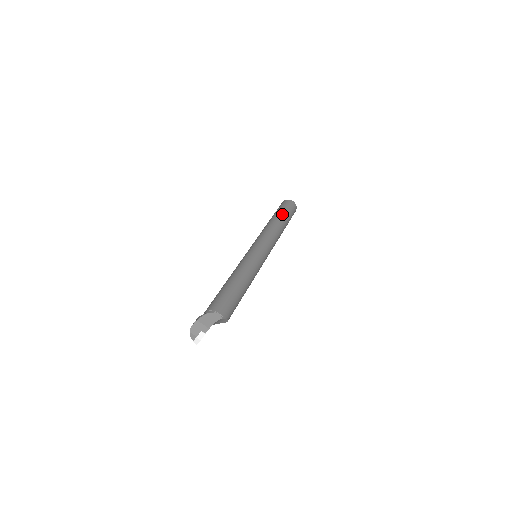
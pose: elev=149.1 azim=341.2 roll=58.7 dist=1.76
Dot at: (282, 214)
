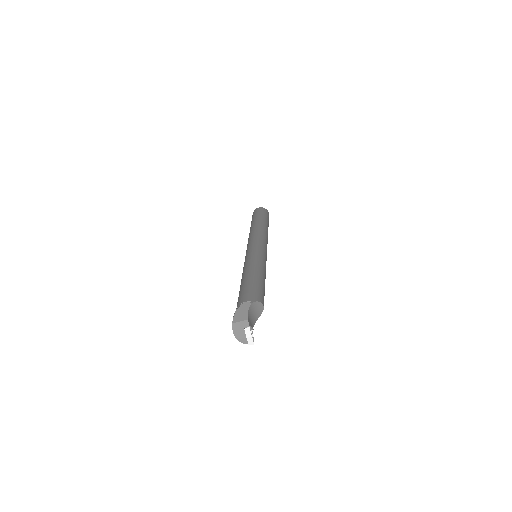
Dot at: (255, 219)
